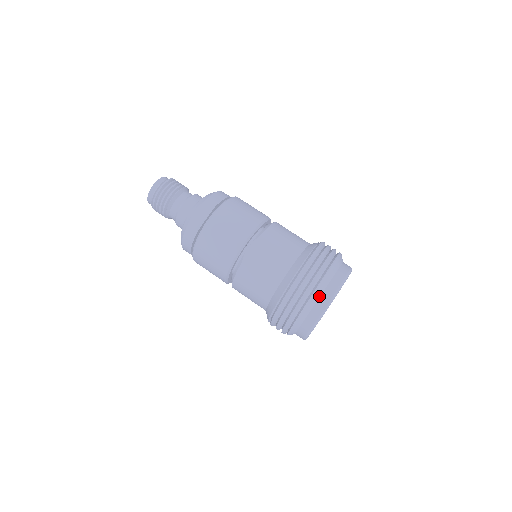
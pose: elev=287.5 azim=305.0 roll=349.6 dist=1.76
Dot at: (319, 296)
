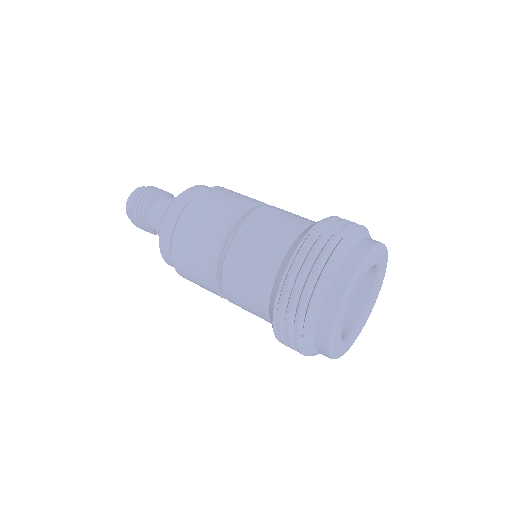
Dot at: (350, 249)
